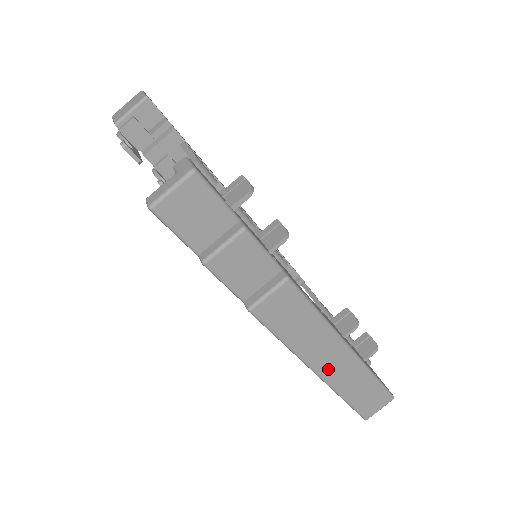
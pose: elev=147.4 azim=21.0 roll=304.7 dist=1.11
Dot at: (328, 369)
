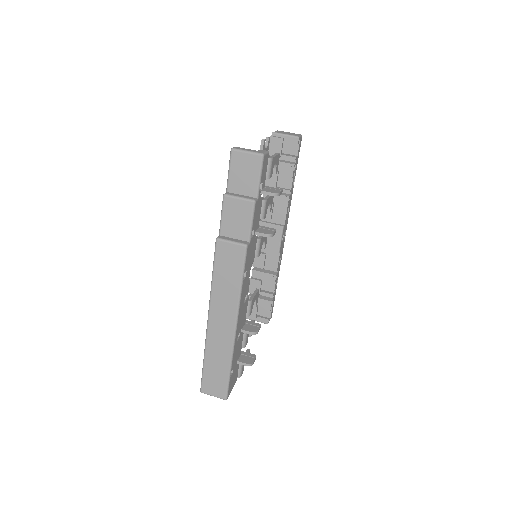
Dot at: (215, 325)
